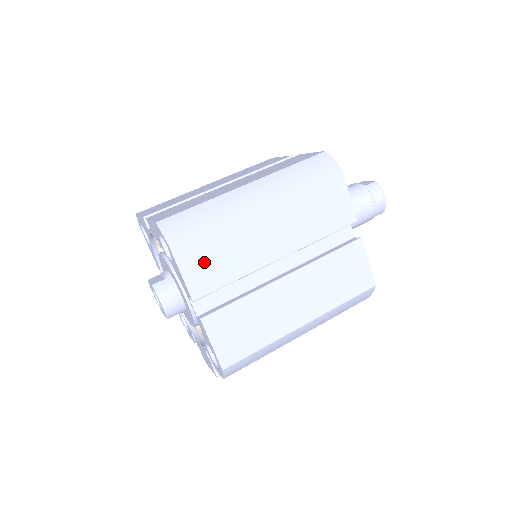
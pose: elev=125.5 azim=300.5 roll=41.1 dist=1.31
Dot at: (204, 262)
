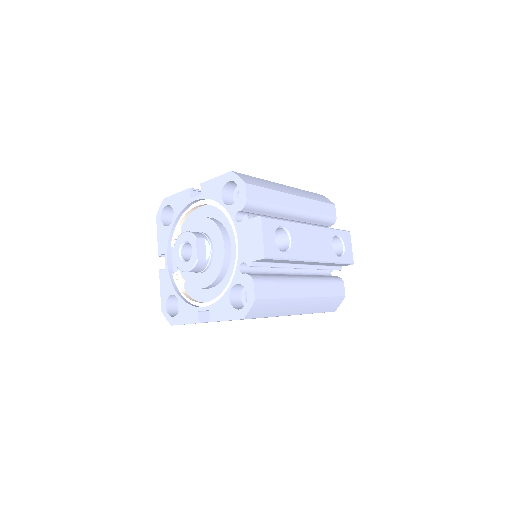
Dot at: occluded
